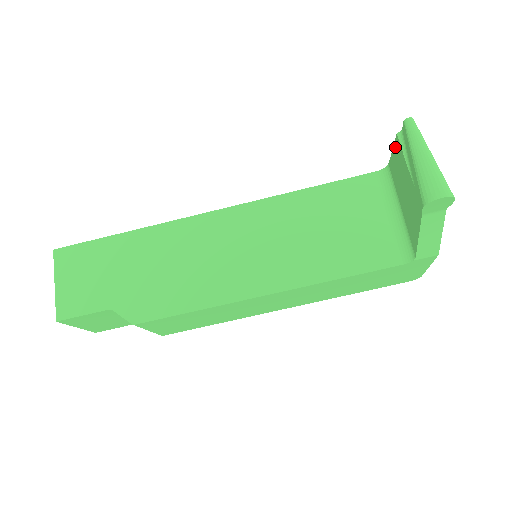
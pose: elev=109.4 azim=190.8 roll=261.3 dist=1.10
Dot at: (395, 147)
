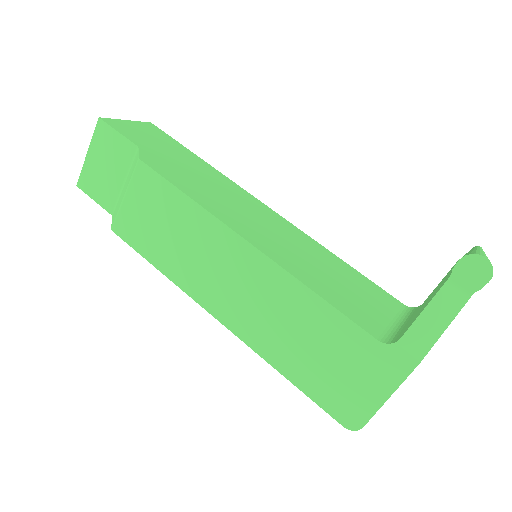
Dot at: occluded
